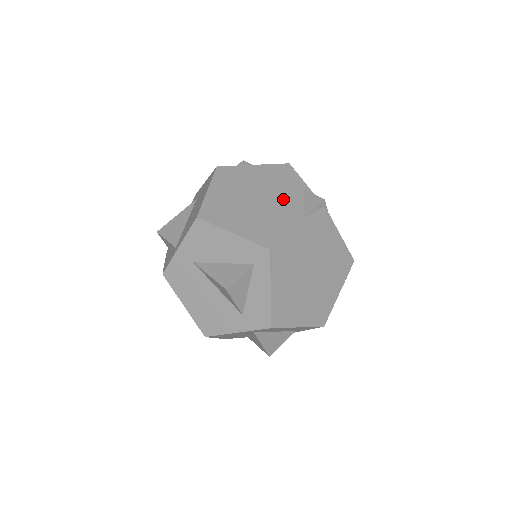
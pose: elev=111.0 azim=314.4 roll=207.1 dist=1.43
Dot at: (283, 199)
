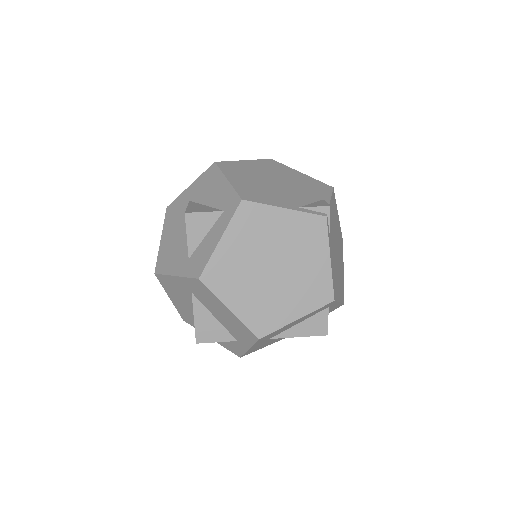
Dot at: (297, 193)
